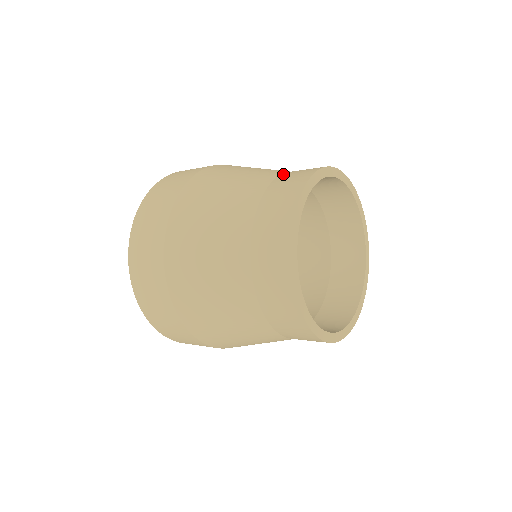
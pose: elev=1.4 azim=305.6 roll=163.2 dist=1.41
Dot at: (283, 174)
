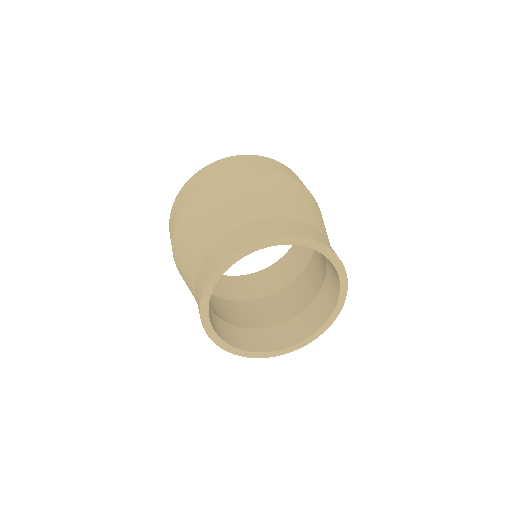
Dot at: (300, 221)
